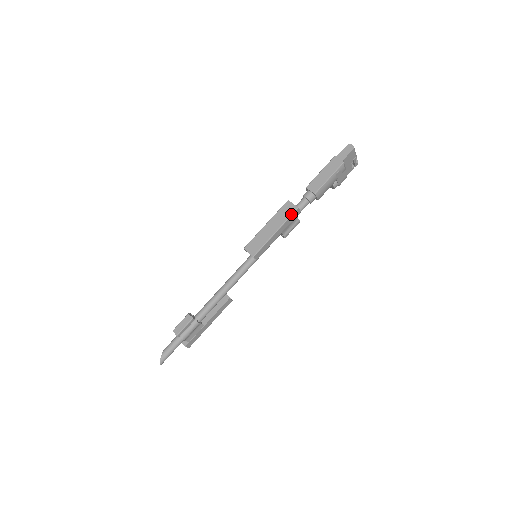
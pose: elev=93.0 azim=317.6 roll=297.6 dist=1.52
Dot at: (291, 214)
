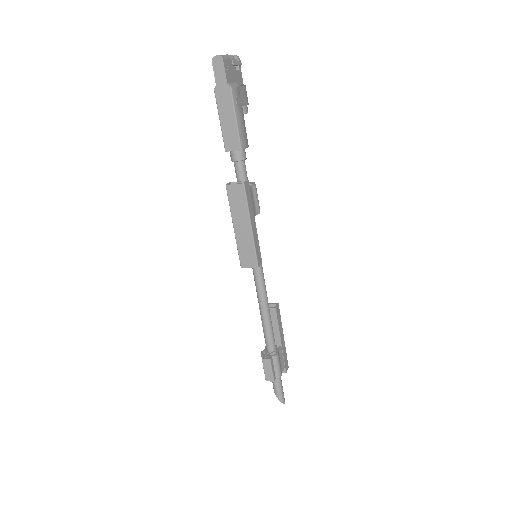
Dot at: (245, 197)
